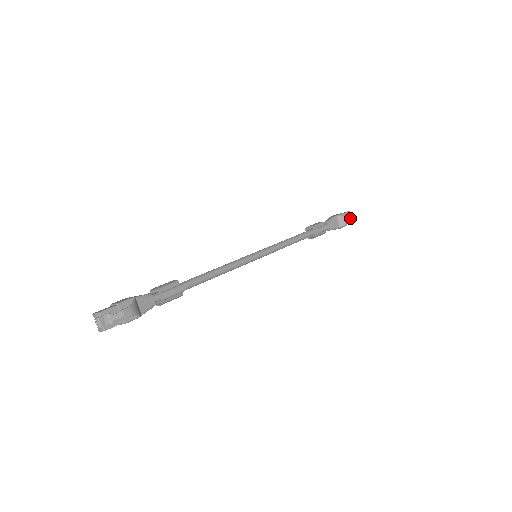
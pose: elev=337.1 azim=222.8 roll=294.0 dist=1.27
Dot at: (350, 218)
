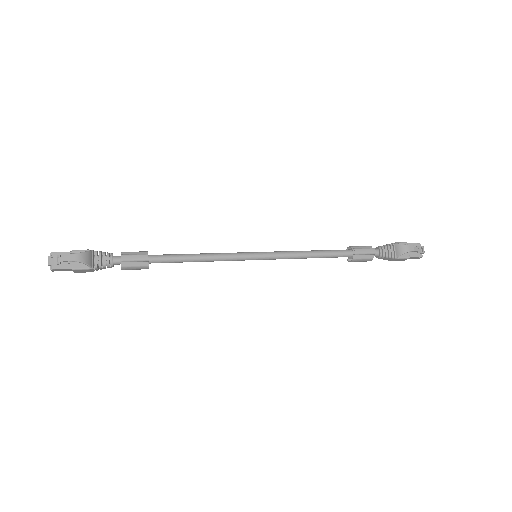
Dot at: (412, 248)
